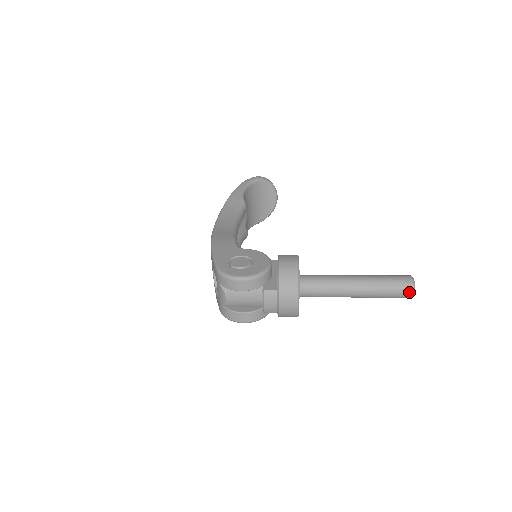
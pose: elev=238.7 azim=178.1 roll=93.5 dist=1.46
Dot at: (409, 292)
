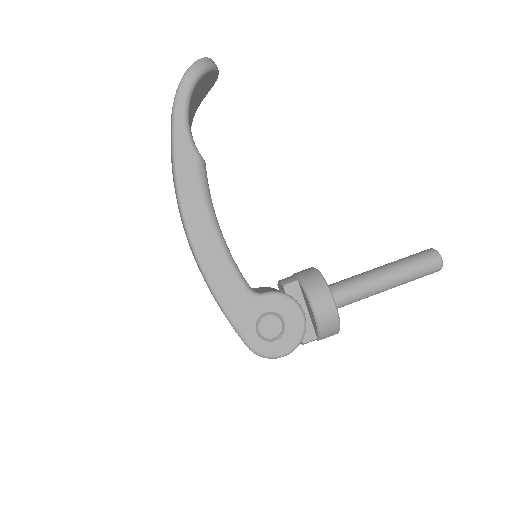
Dot at: occluded
